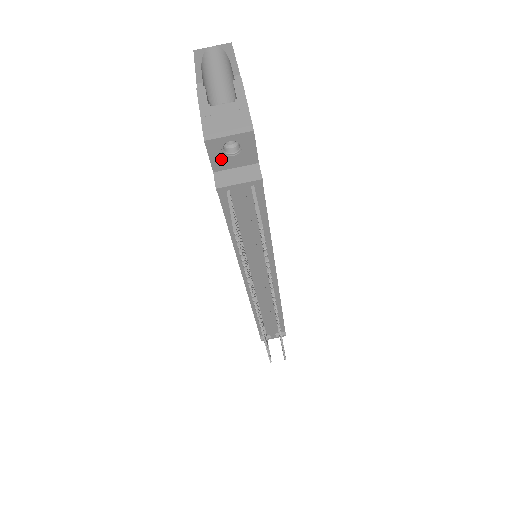
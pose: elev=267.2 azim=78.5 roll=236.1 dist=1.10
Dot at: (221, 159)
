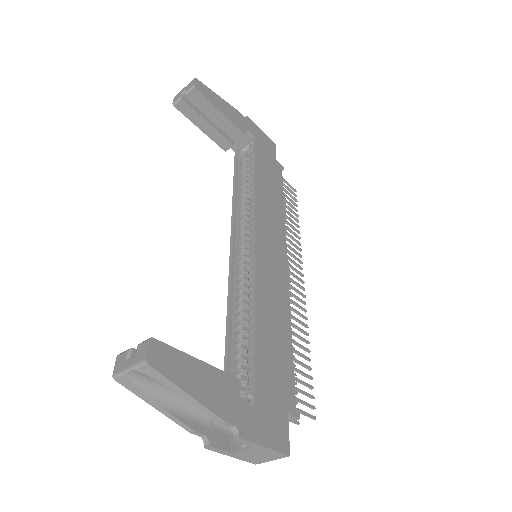
Dot at: occluded
